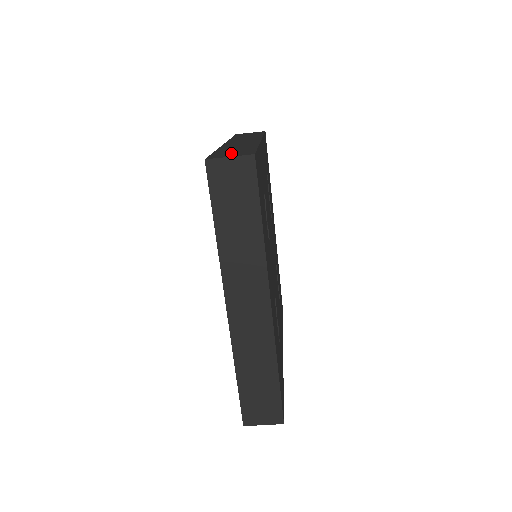
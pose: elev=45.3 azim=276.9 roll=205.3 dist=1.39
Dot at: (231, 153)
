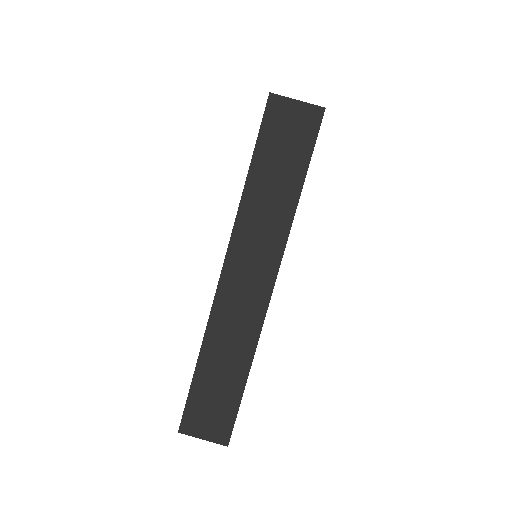
Dot at: occluded
